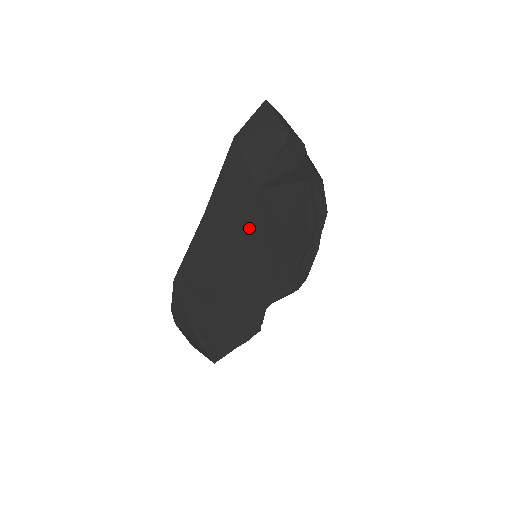
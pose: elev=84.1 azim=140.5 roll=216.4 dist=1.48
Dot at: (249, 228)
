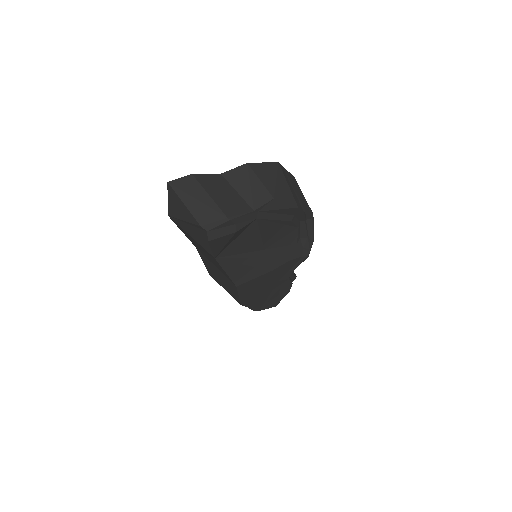
Dot at: (229, 278)
